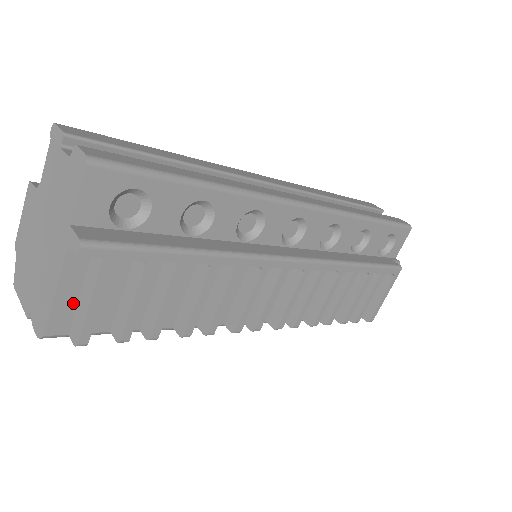
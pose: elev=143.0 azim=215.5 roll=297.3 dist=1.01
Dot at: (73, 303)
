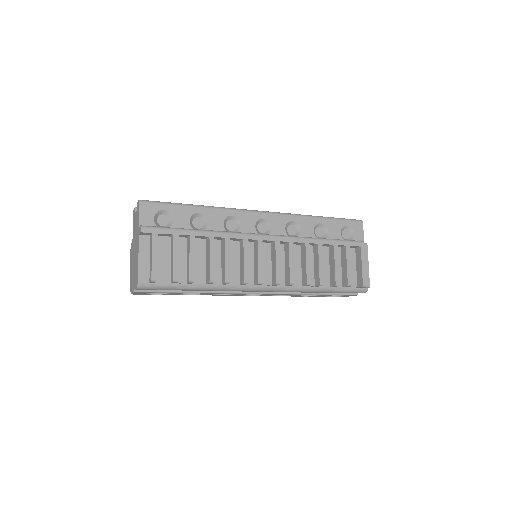
Dot at: (148, 265)
